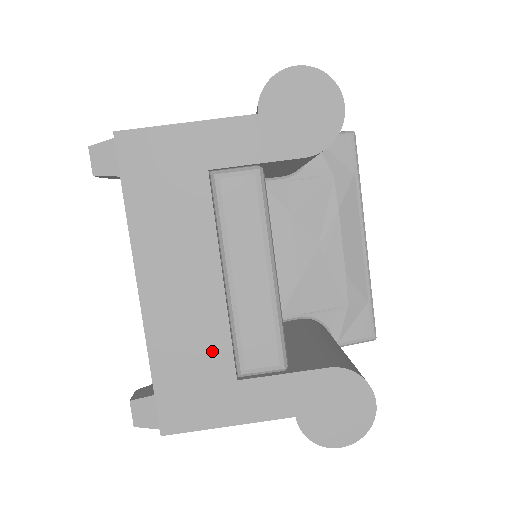
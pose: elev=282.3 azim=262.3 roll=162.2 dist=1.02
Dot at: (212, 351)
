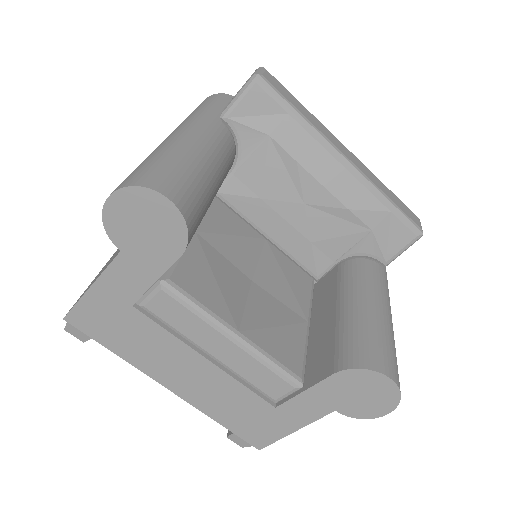
Dot at: (244, 400)
